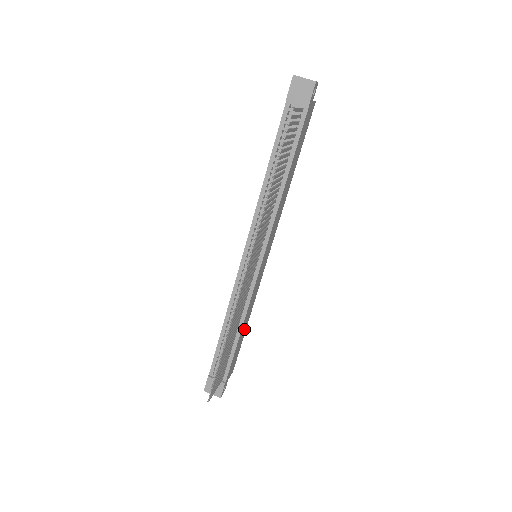
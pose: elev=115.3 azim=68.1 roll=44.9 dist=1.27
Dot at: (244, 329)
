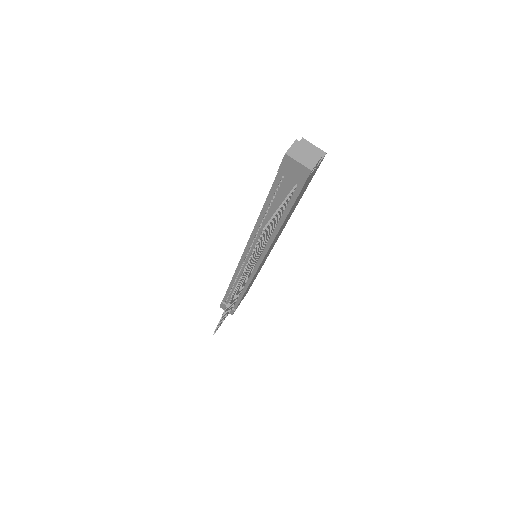
Dot at: (252, 282)
